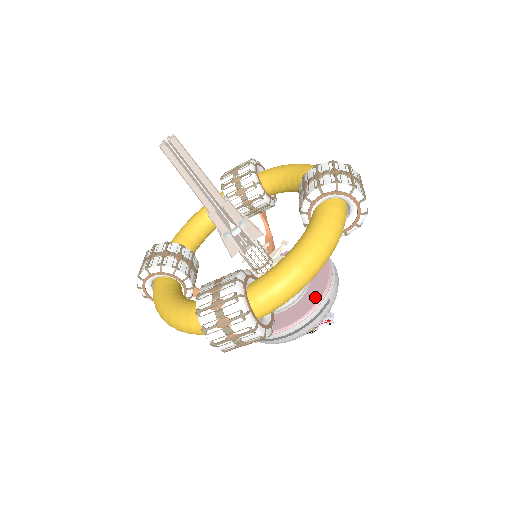
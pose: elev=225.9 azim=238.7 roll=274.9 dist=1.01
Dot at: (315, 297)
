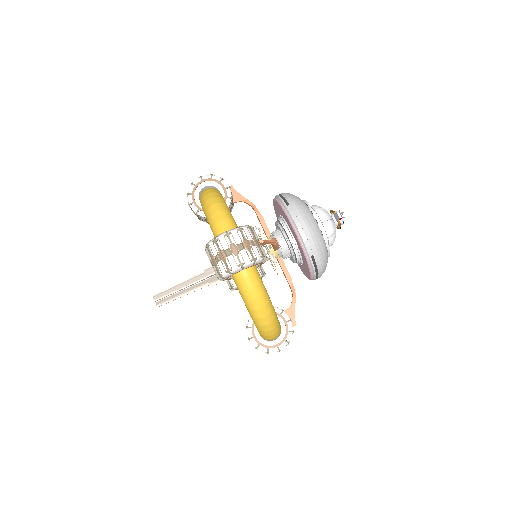
Dot at: (304, 258)
